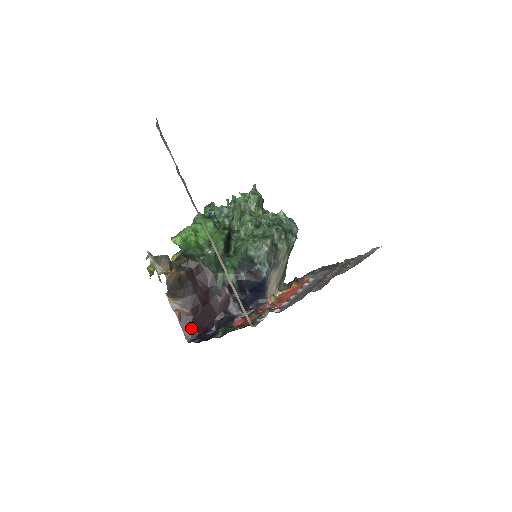
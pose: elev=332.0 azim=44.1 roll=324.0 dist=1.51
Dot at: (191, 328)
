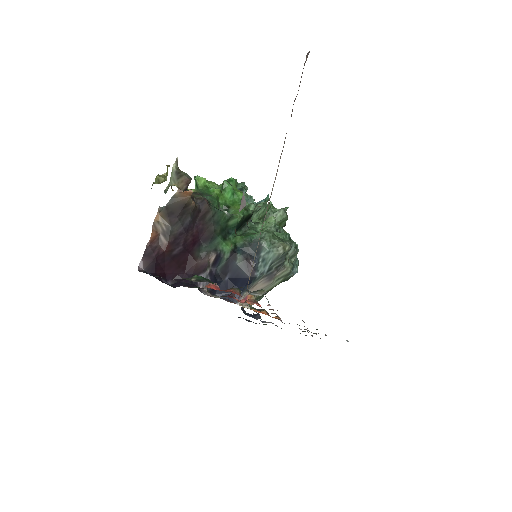
Dot at: (153, 260)
